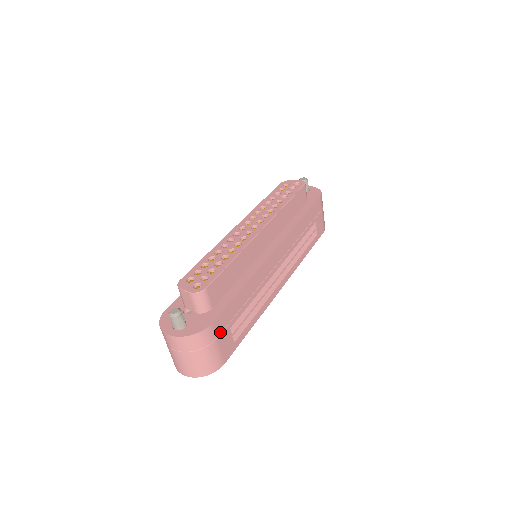
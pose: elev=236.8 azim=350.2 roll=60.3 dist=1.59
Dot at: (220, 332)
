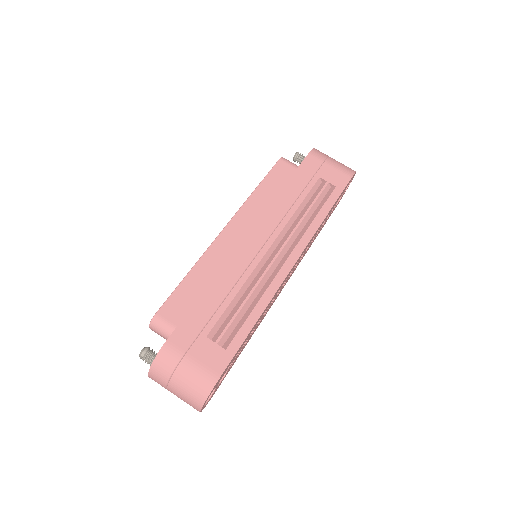
Dot at: (188, 346)
